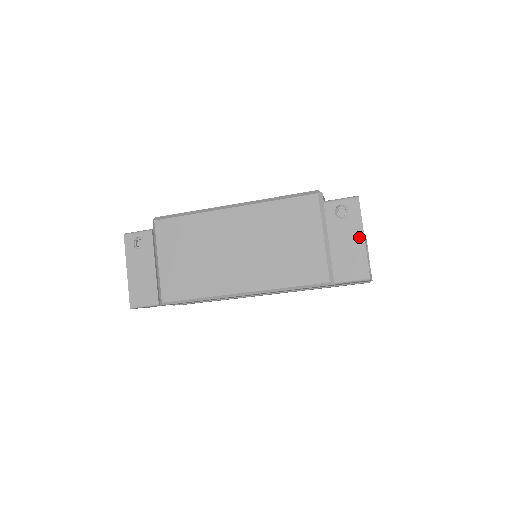
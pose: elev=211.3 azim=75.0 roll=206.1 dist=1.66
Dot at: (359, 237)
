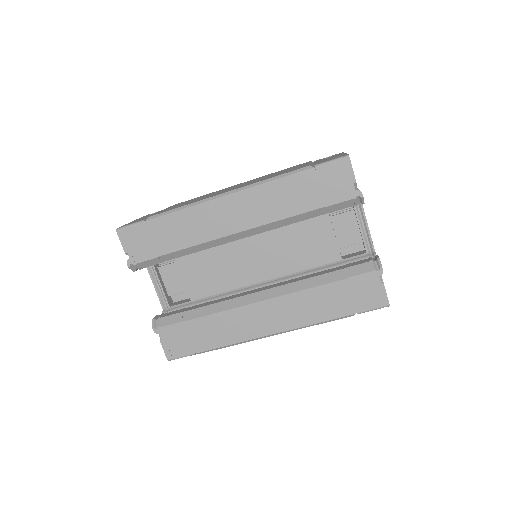
Dot at: (341, 154)
